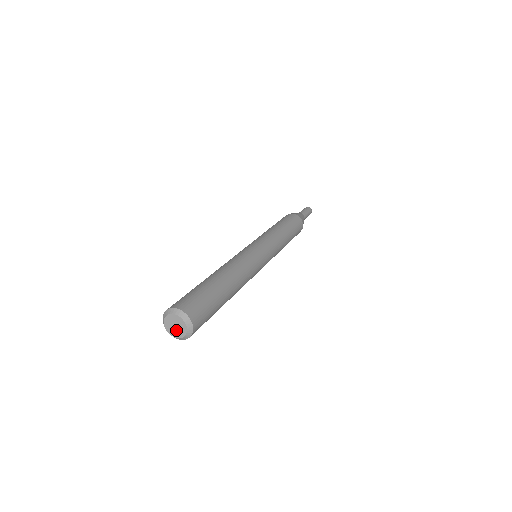
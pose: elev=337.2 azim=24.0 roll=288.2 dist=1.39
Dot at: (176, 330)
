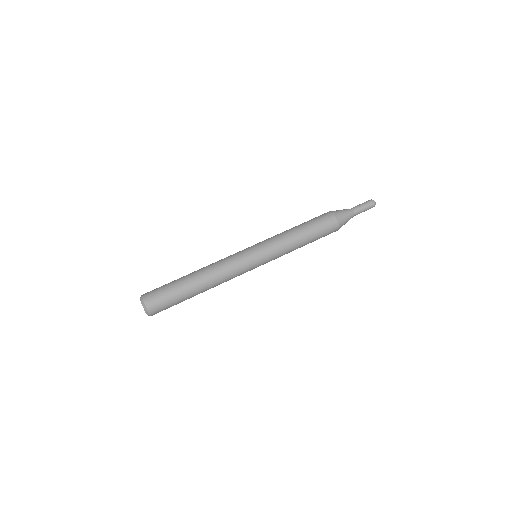
Dot at: occluded
